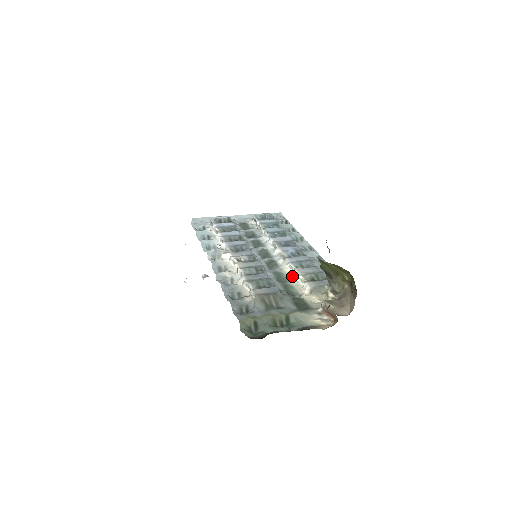
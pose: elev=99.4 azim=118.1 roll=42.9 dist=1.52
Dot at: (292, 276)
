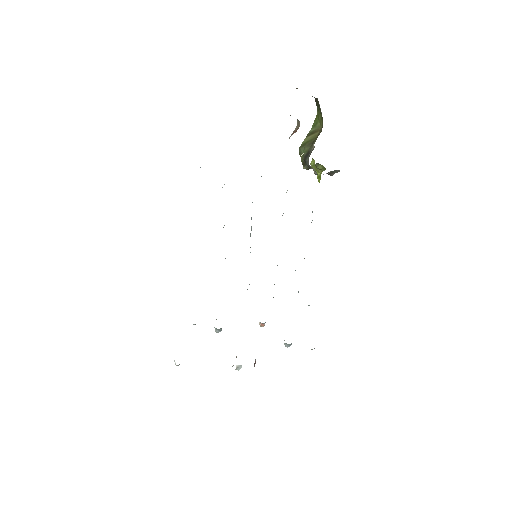
Dot at: occluded
